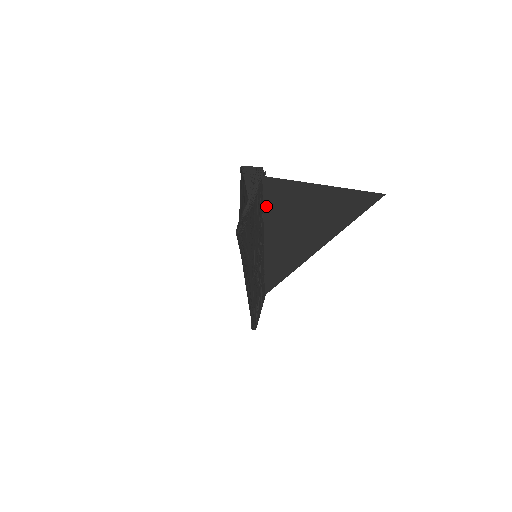
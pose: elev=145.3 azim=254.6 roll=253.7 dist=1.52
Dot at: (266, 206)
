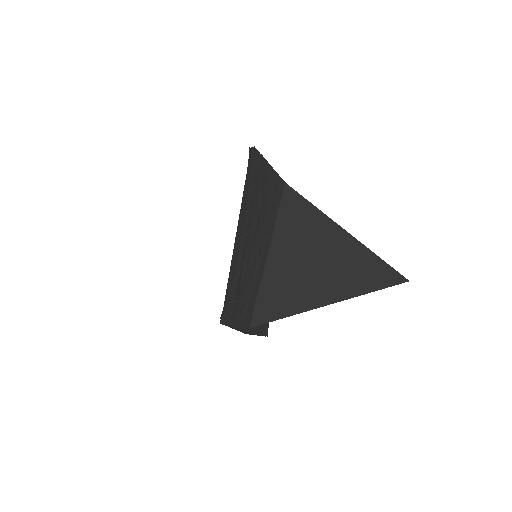
Dot at: (281, 213)
